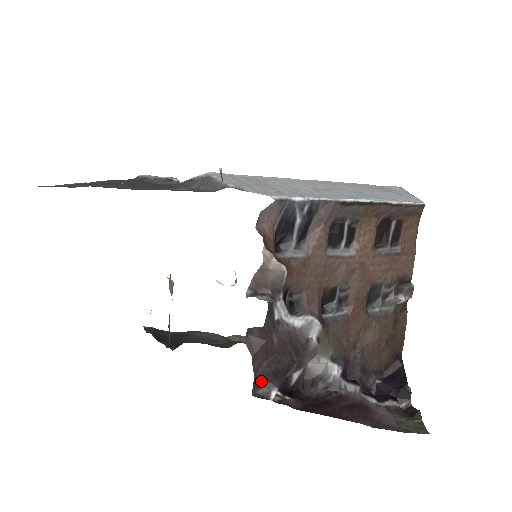
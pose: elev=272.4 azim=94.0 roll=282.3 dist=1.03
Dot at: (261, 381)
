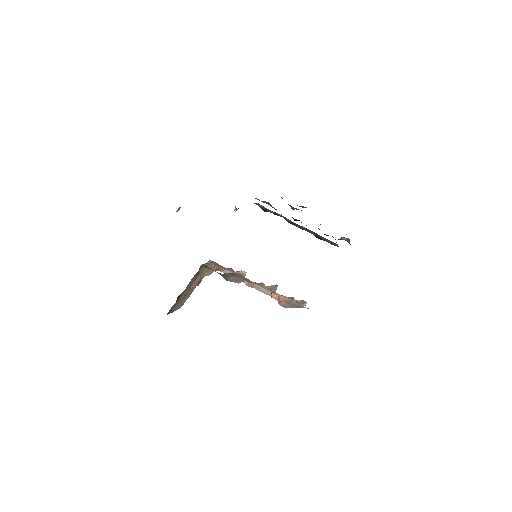
Dot at: occluded
